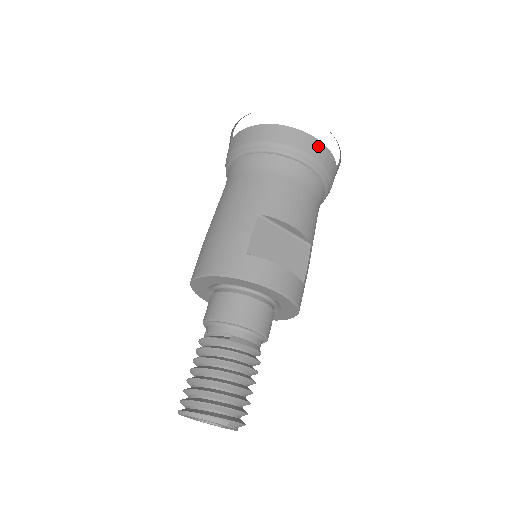
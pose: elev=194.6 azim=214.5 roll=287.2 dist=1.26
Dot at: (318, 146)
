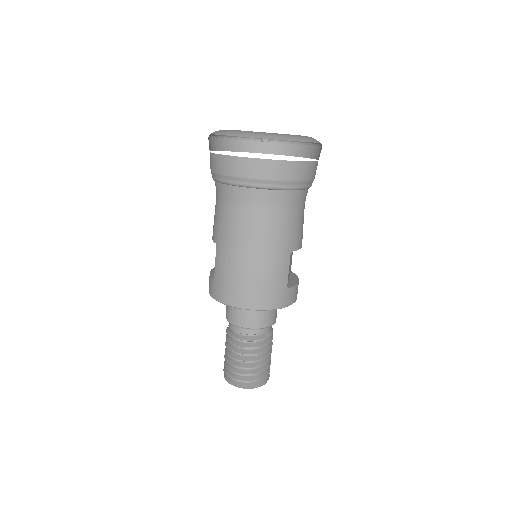
Dot at: occluded
